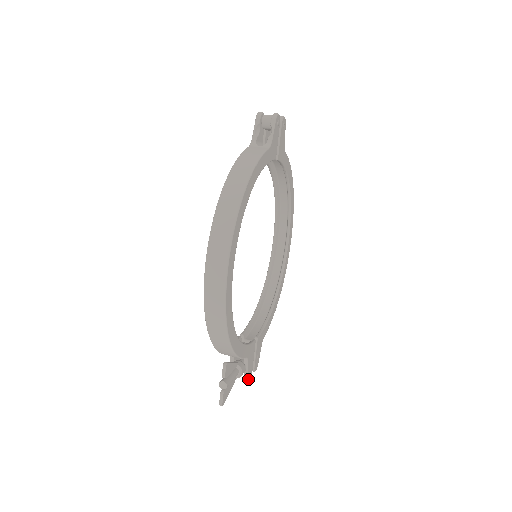
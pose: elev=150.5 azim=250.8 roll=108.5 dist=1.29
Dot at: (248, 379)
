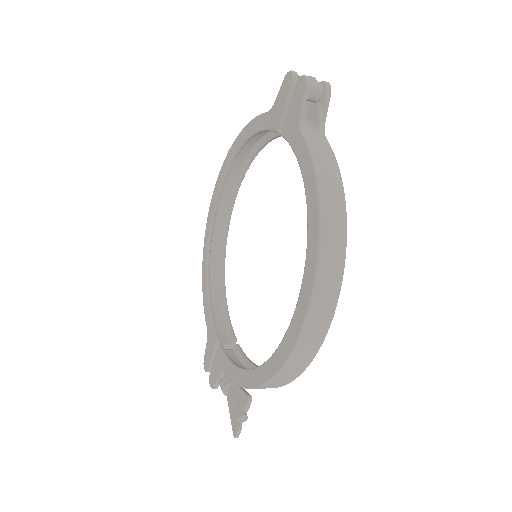
Dot at: occluded
